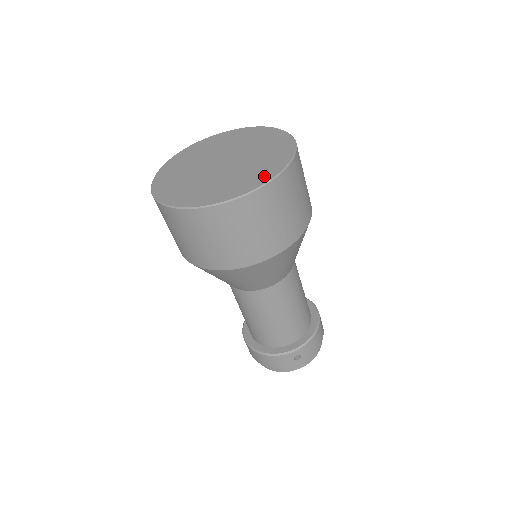
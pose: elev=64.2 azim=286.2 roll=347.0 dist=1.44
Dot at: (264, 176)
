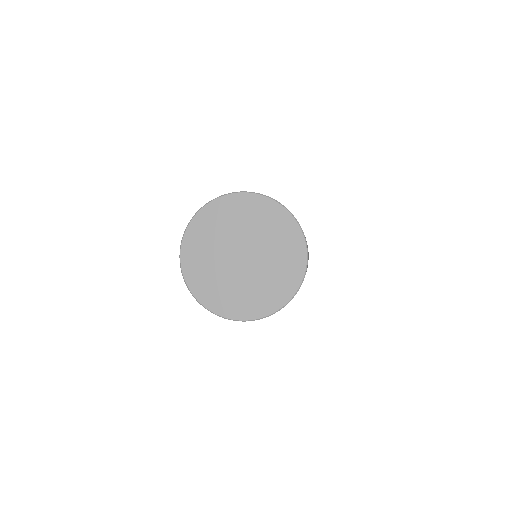
Dot at: (282, 296)
